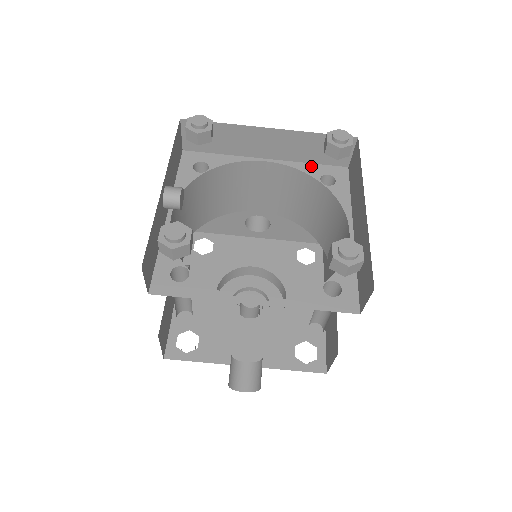
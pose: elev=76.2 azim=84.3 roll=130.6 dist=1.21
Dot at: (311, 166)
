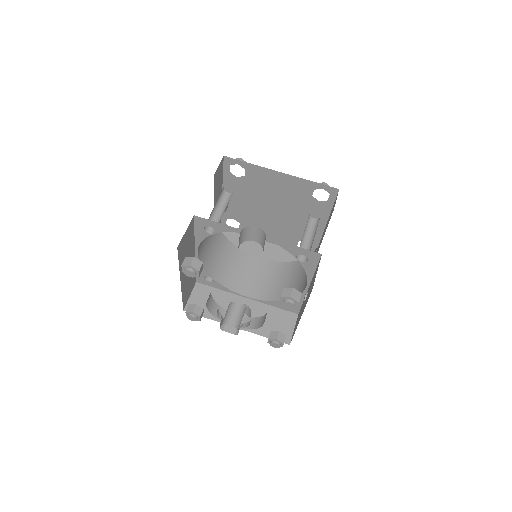
Dot at: occluded
